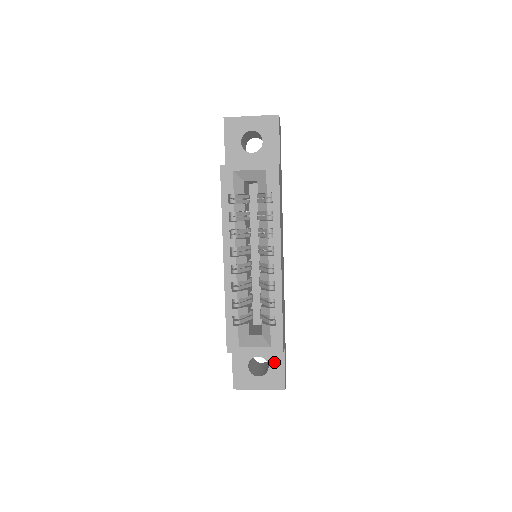
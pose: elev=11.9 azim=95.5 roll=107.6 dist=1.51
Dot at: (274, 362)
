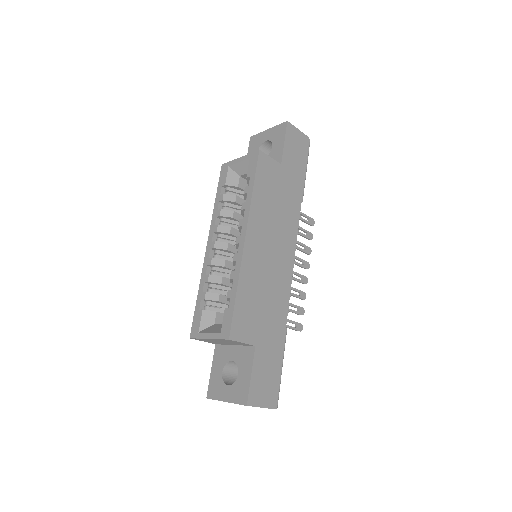
Dot at: (243, 369)
